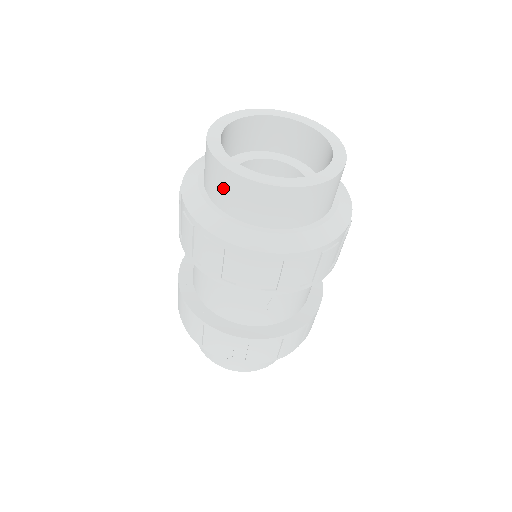
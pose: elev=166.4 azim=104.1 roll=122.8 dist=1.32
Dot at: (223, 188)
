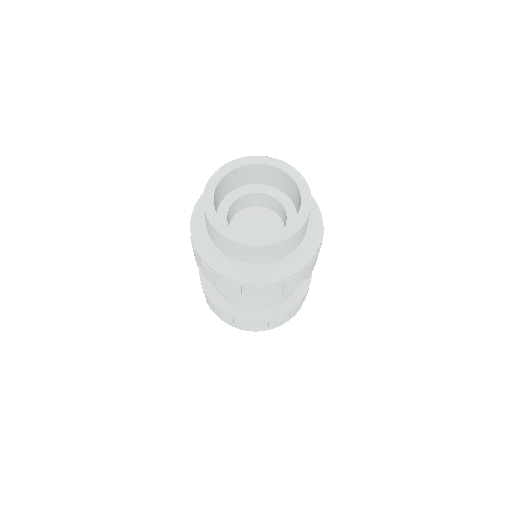
Dot at: (212, 233)
